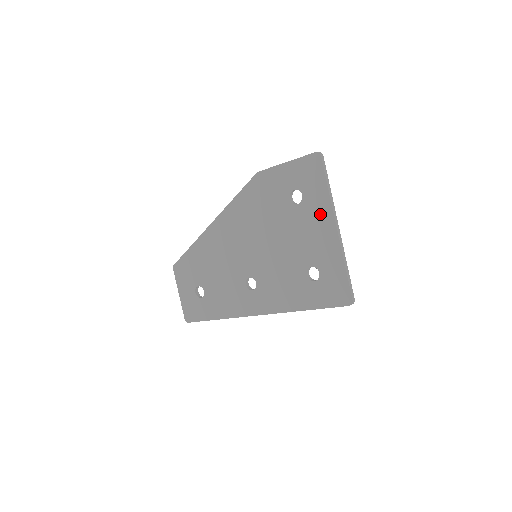
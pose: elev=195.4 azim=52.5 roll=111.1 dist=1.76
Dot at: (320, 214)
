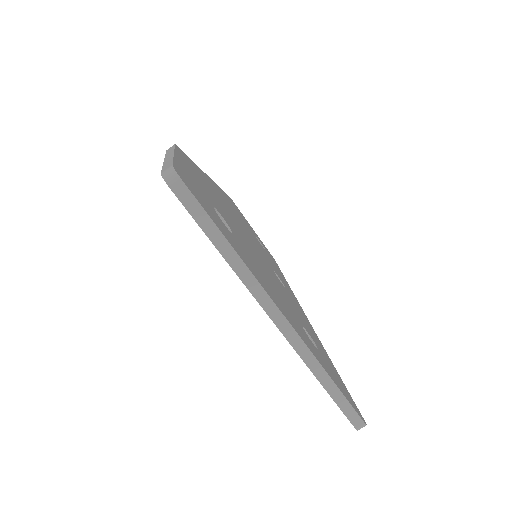
Dot at: occluded
